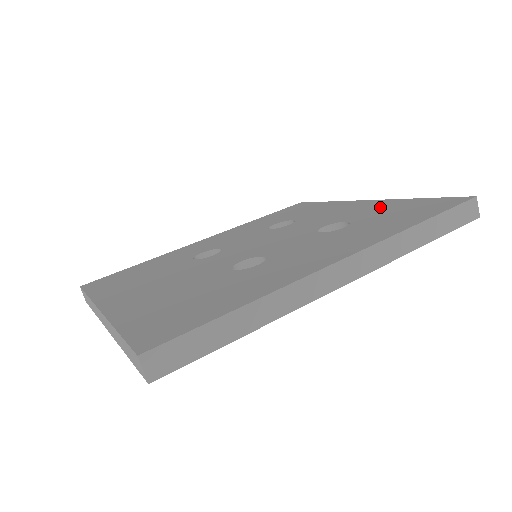
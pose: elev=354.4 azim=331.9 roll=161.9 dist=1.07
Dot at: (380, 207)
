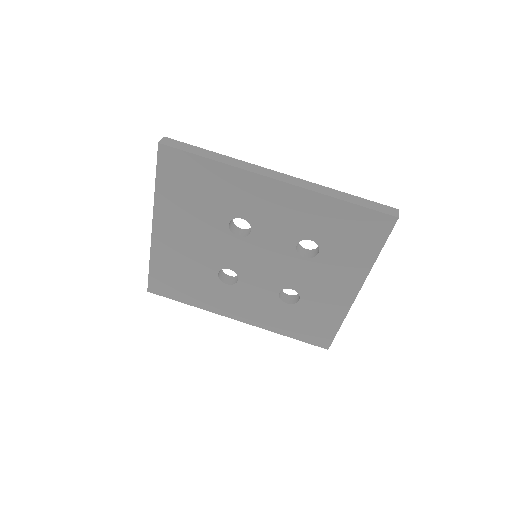
Dot at: occluded
